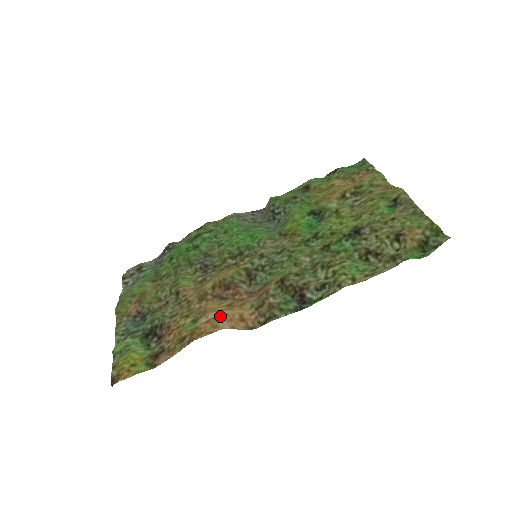
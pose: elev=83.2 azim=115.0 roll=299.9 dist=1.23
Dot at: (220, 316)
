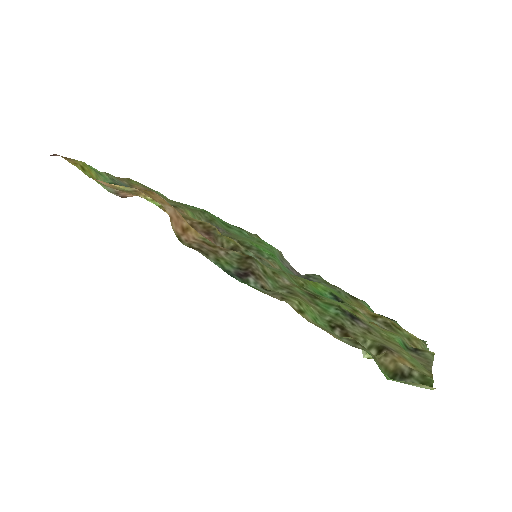
Dot at: occluded
